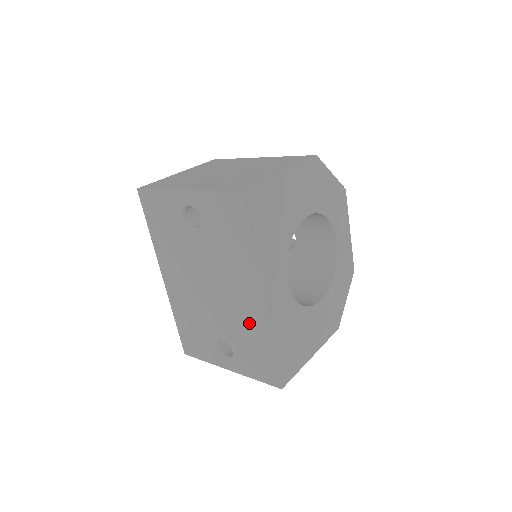
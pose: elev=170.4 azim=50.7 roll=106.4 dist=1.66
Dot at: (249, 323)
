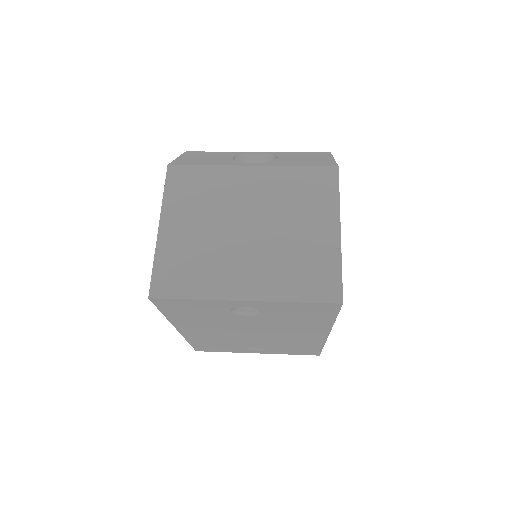
Dot at: (300, 342)
